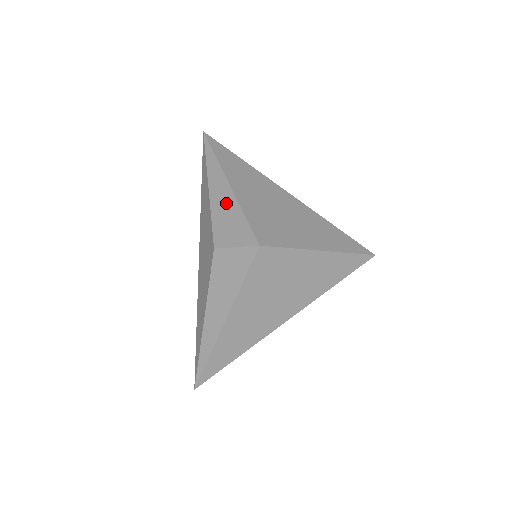
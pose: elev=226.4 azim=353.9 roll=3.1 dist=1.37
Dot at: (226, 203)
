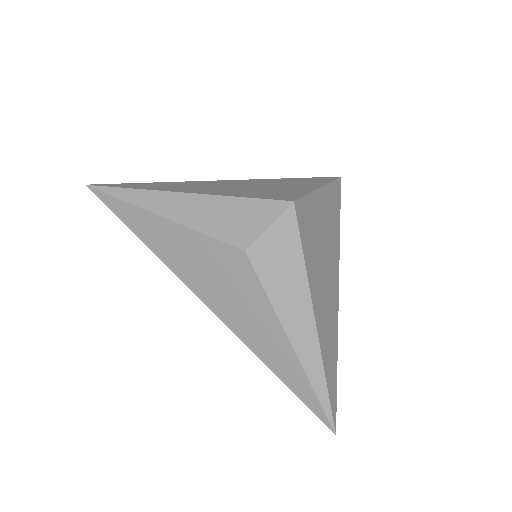
Dot at: (205, 208)
